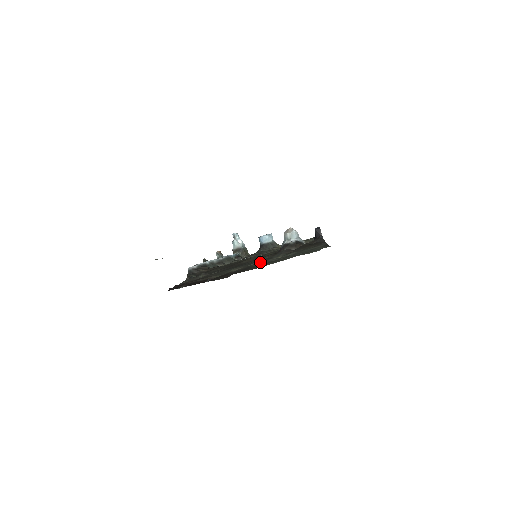
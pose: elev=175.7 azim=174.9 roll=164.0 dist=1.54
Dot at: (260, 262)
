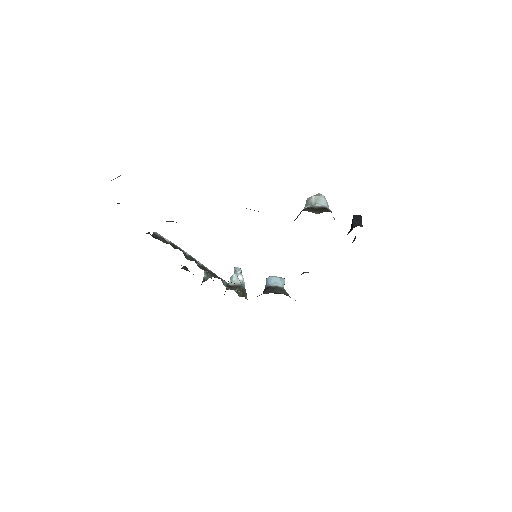
Dot at: occluded
